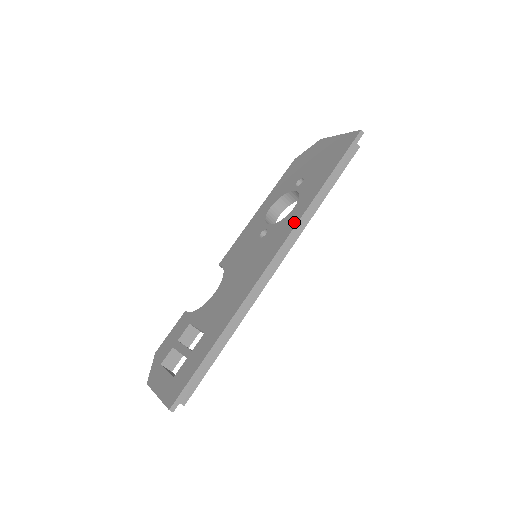
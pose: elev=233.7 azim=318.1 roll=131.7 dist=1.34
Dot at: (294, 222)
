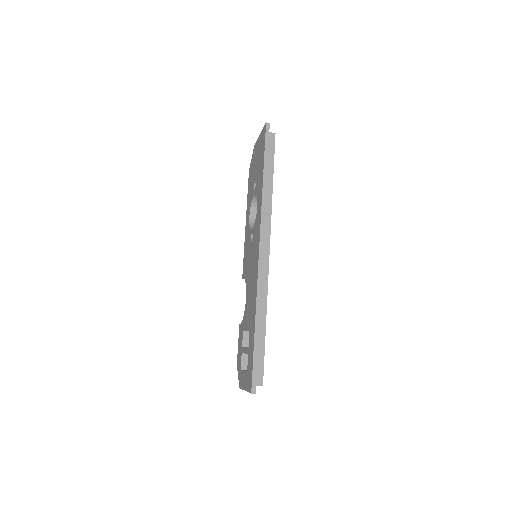
Dot at: (259, 217)
